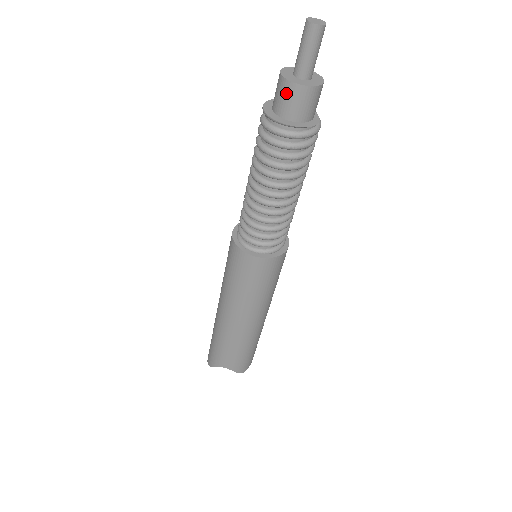
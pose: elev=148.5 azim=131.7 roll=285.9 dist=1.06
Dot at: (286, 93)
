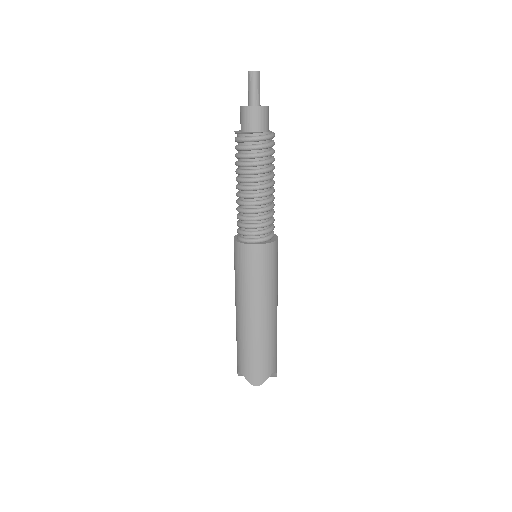
Dot at: (240, 115)
